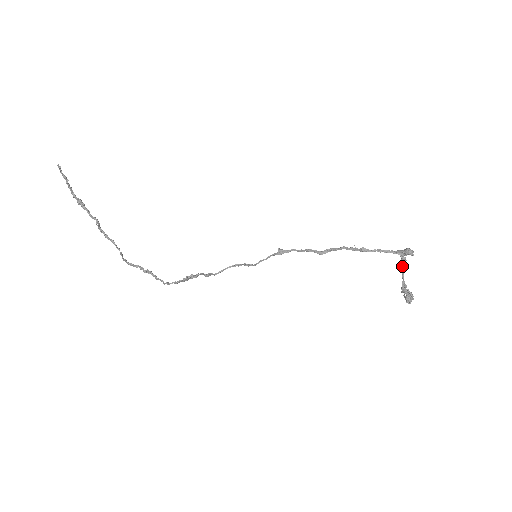
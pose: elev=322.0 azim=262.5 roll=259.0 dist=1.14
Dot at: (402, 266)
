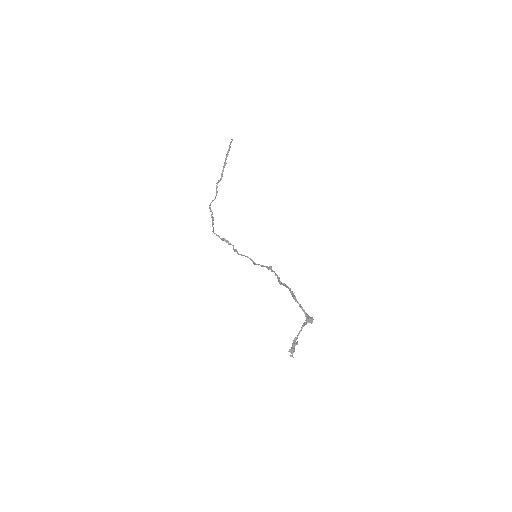
Dot at: (302, 326)
